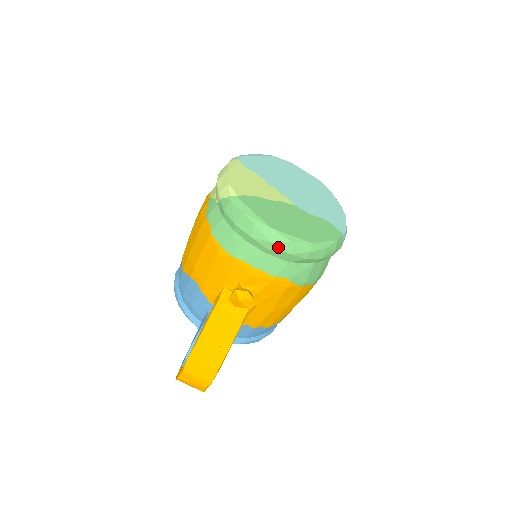
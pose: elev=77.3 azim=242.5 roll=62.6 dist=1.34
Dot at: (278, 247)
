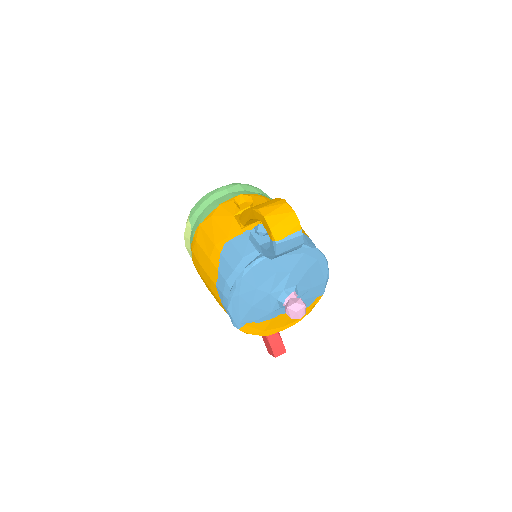
Dot at: (229, 186)
